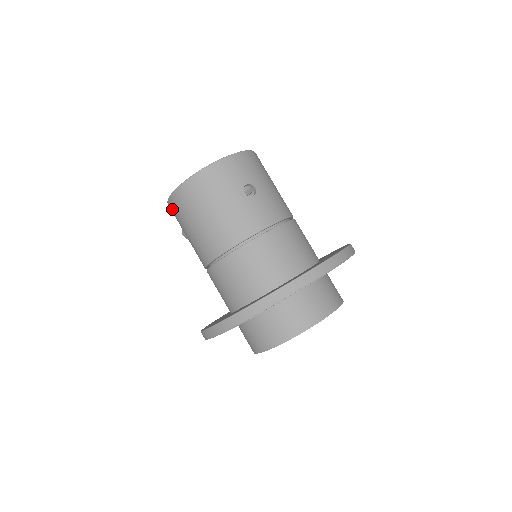
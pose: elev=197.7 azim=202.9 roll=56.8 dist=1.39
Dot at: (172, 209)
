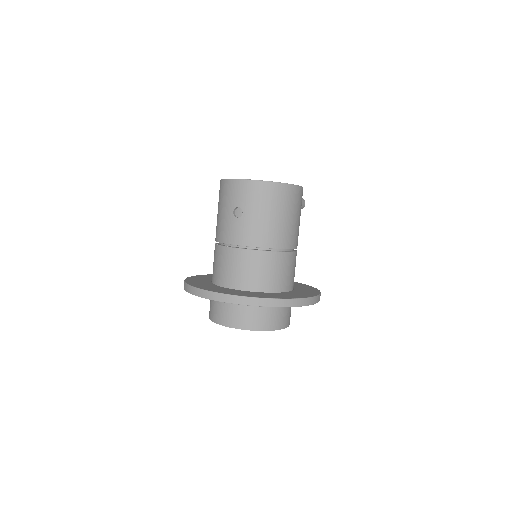
Dot at: occluded
